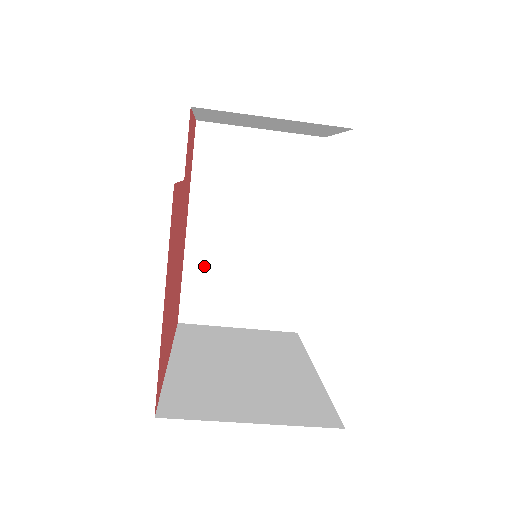
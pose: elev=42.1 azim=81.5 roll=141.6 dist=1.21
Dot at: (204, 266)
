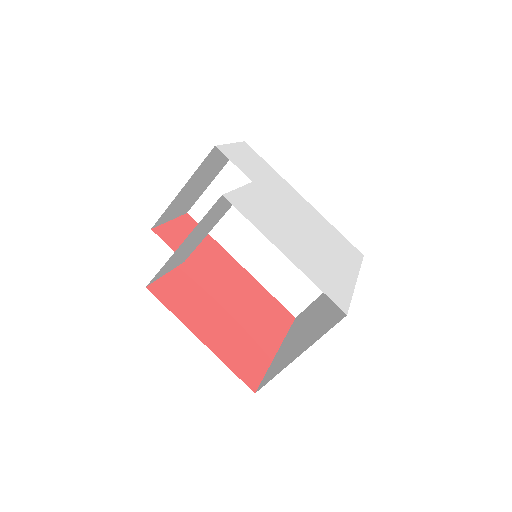
Dot at: (272, 275)
